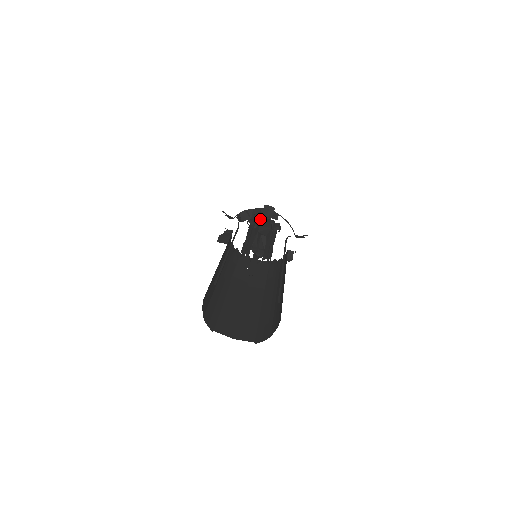
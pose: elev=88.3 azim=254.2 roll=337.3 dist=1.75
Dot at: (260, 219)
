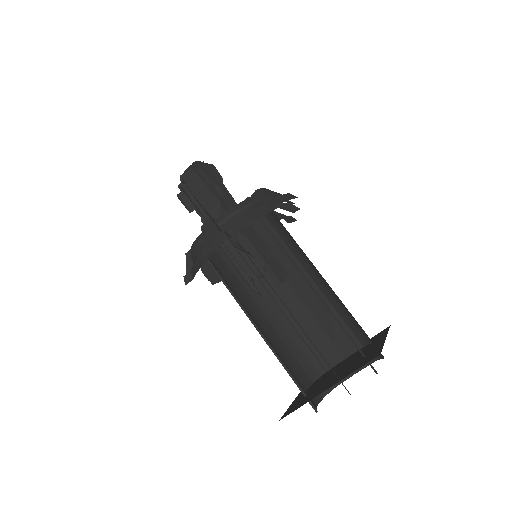
Dot at: (190, 192)
